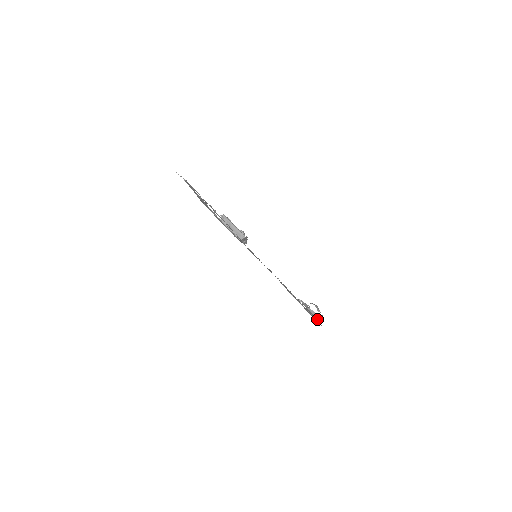
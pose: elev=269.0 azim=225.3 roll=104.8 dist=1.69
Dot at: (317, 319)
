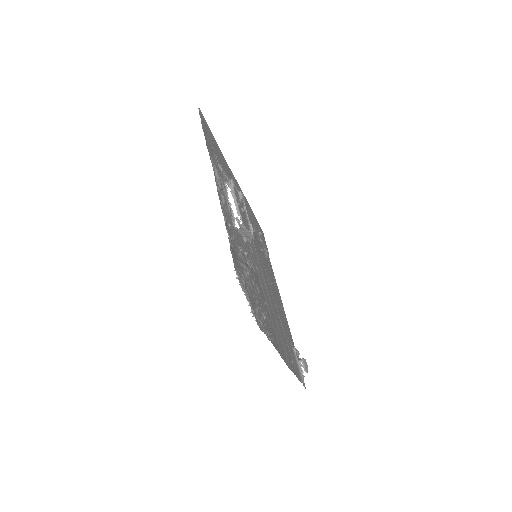
Dot at: (303, 378)
